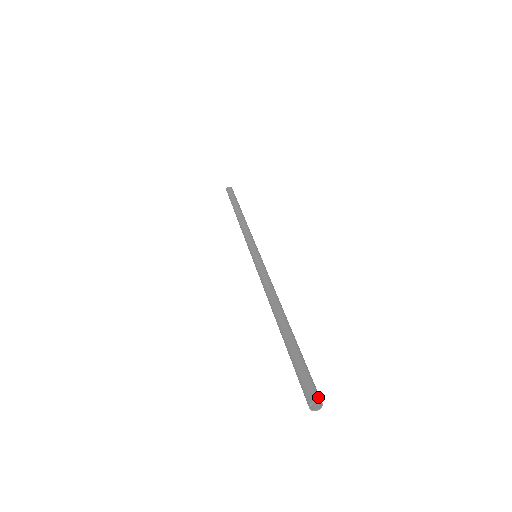
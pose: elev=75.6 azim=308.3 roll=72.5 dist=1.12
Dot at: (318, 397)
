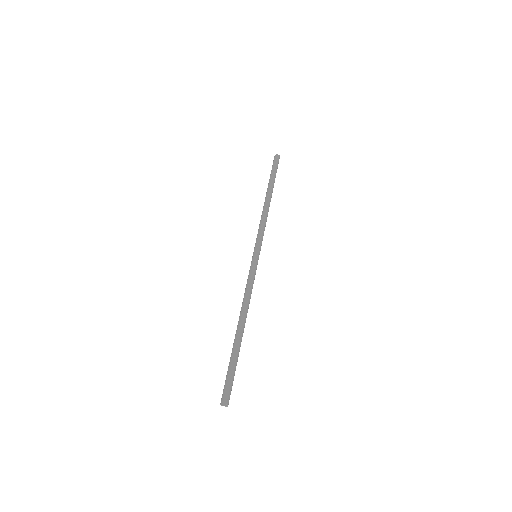
Dot at: (226, 401)
